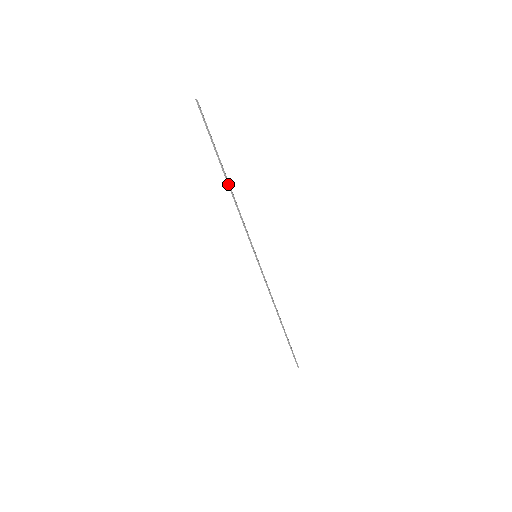
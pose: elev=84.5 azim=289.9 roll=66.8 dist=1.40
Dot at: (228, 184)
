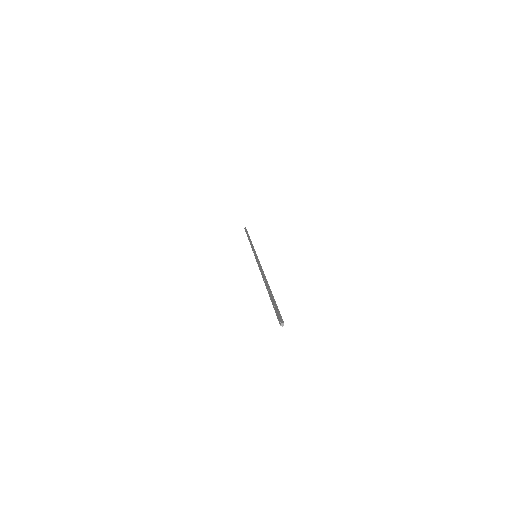
Dot at: (265, 282)
